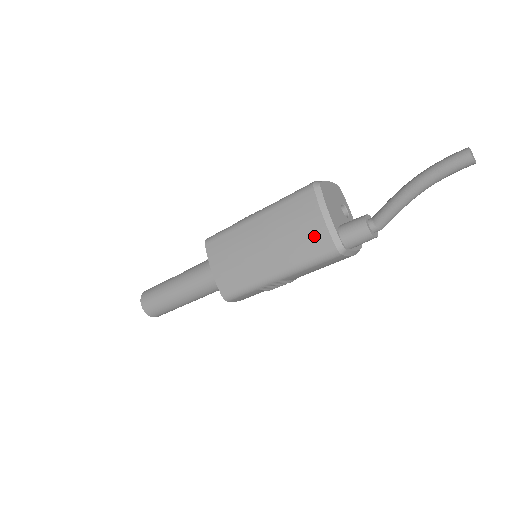
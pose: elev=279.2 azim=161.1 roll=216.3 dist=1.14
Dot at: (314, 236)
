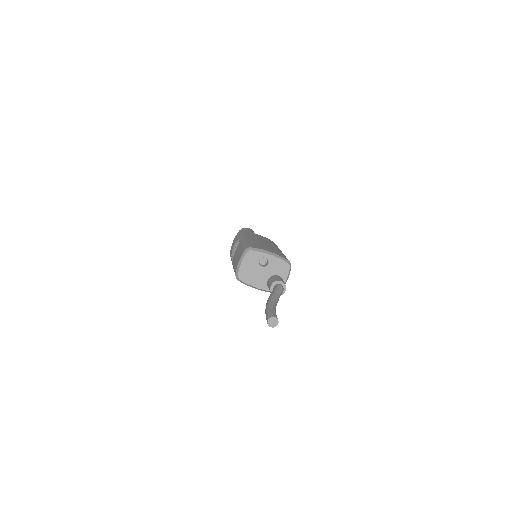
Dot at: occluded
